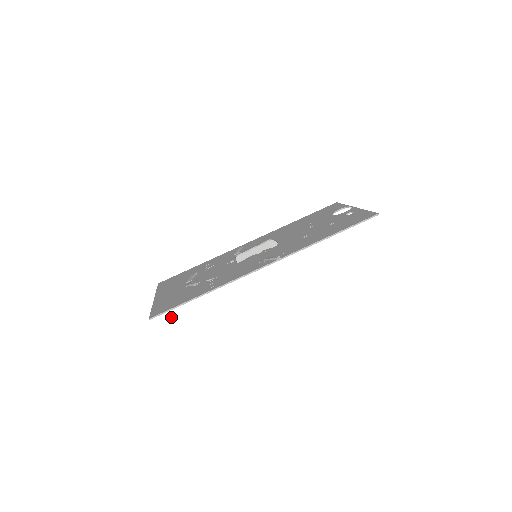
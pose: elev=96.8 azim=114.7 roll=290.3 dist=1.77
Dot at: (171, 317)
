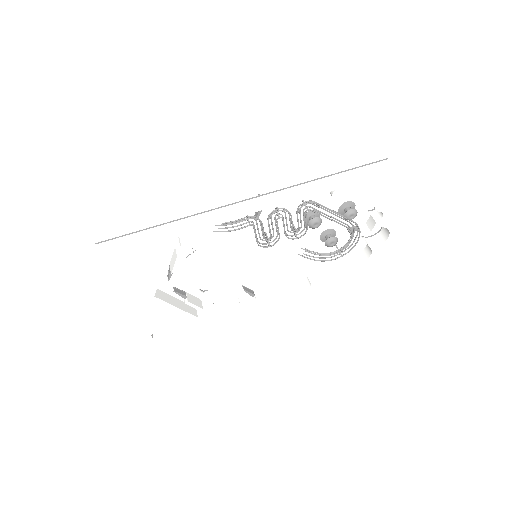
Dot at: (120, 243)
